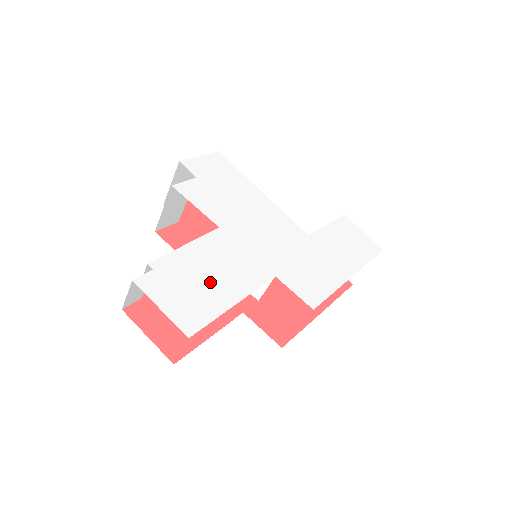
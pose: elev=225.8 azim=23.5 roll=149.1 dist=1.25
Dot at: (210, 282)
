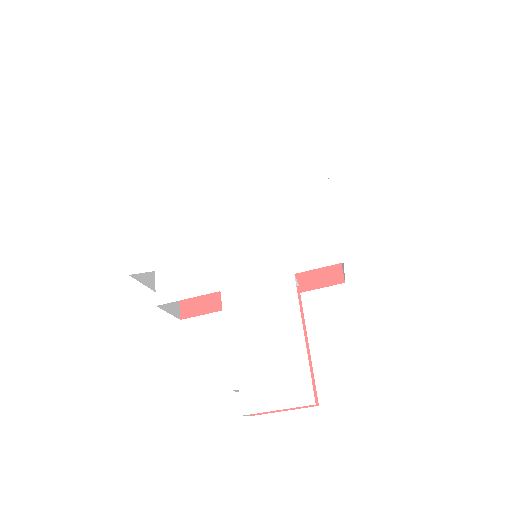
Dot at: (273, 345)
